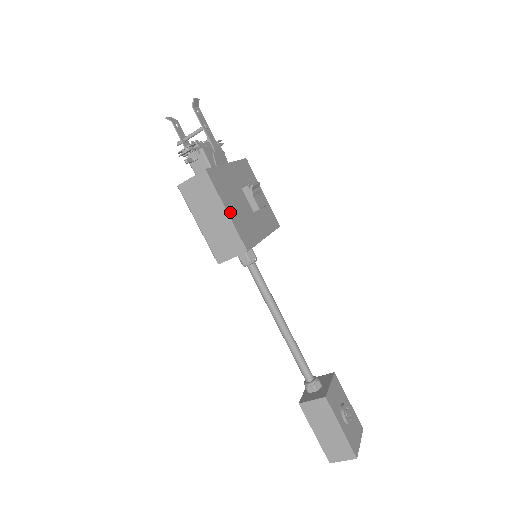
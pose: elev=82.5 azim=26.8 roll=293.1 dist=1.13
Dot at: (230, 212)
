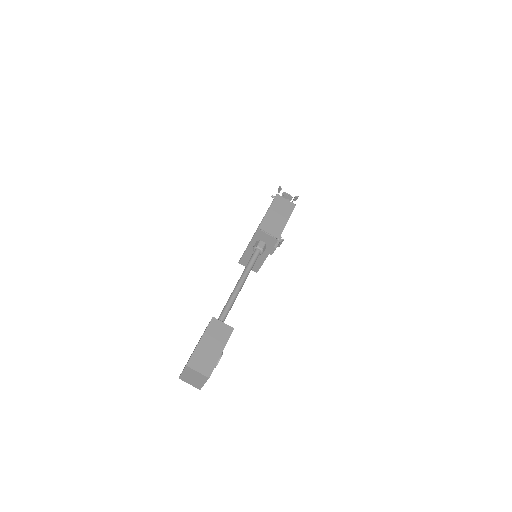
Dot at: occluded
